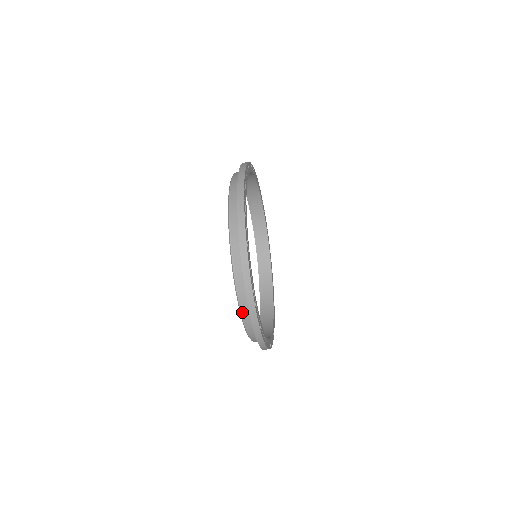
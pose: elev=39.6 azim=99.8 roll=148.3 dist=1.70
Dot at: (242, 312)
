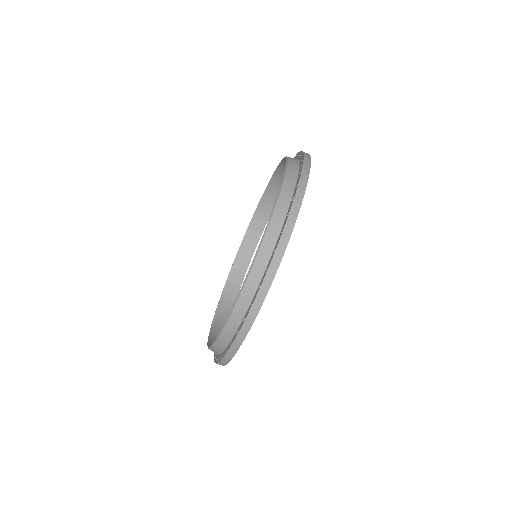
Dot at: (224, 332)
